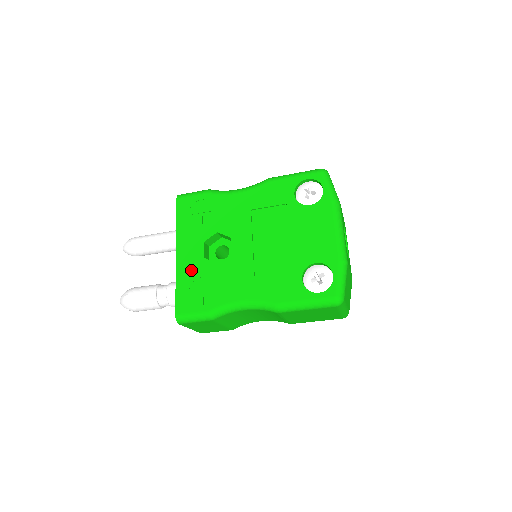
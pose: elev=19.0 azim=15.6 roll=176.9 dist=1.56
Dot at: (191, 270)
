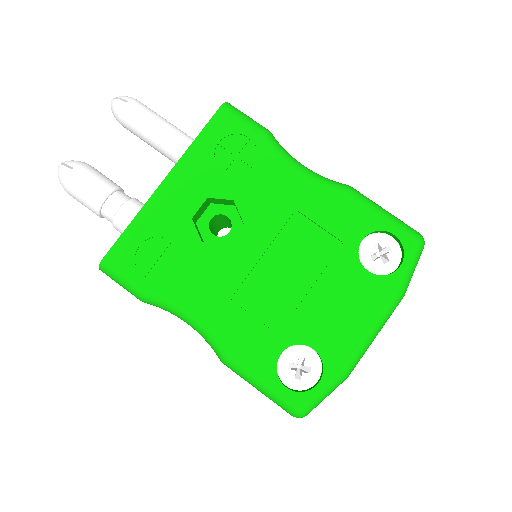
Dot at: (164, 220)
